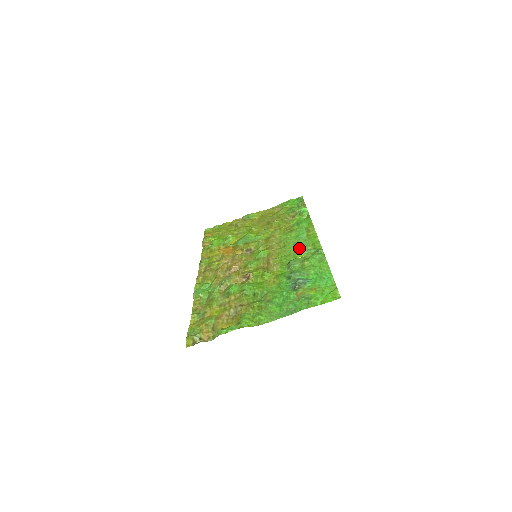
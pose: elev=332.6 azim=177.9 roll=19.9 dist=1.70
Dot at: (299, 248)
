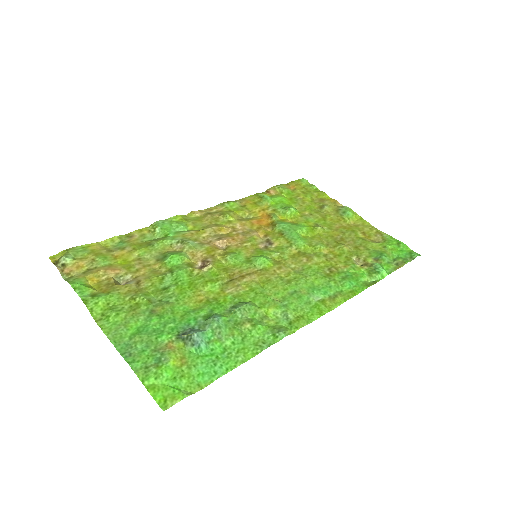
Dot at: (286, 302)
